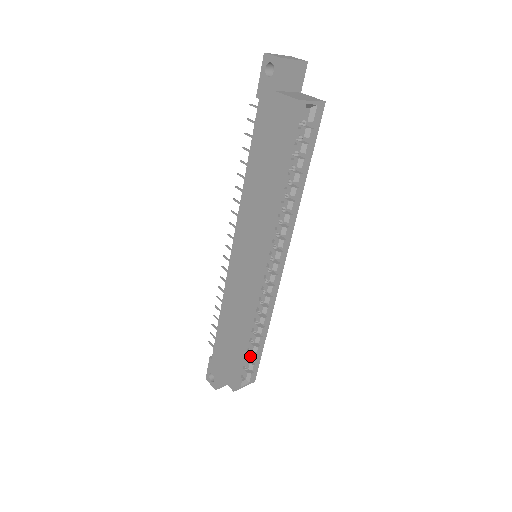
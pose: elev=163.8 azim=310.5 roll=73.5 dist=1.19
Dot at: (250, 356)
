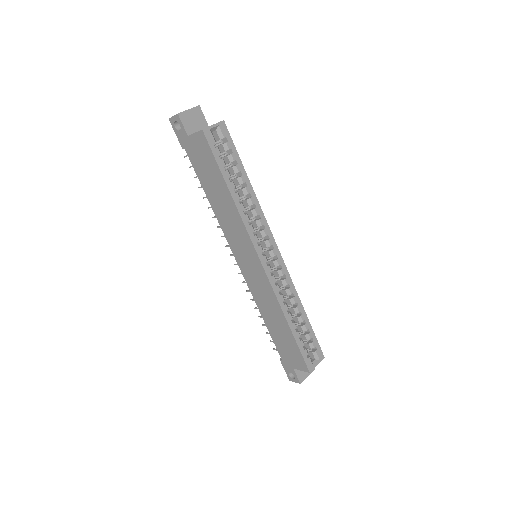
Dot at: (304, 337)
